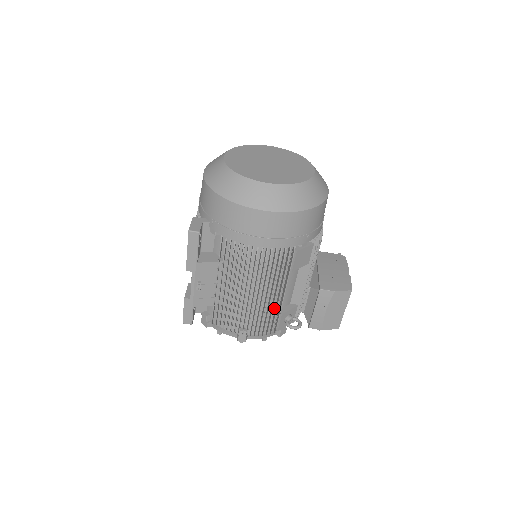
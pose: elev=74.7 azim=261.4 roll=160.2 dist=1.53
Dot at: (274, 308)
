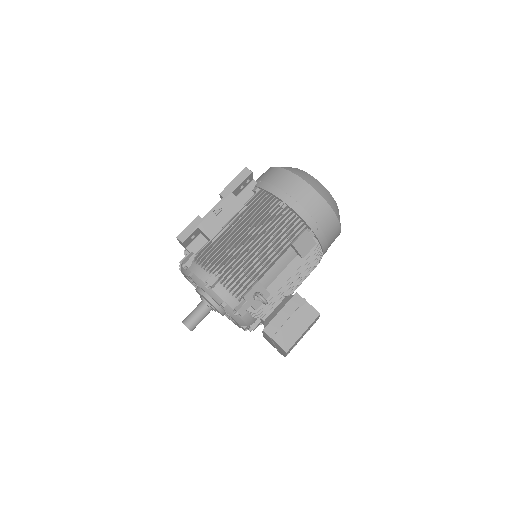
Dot at: occluded
